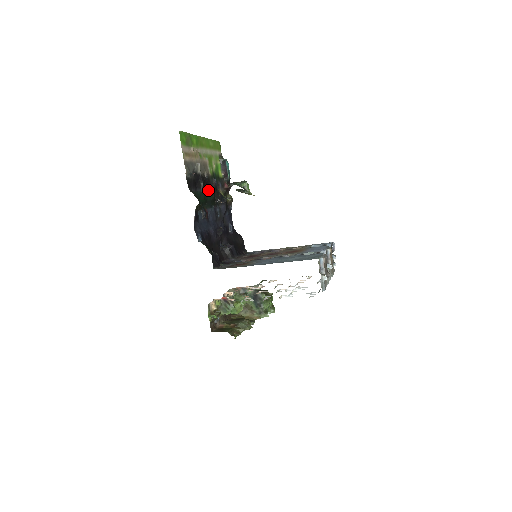
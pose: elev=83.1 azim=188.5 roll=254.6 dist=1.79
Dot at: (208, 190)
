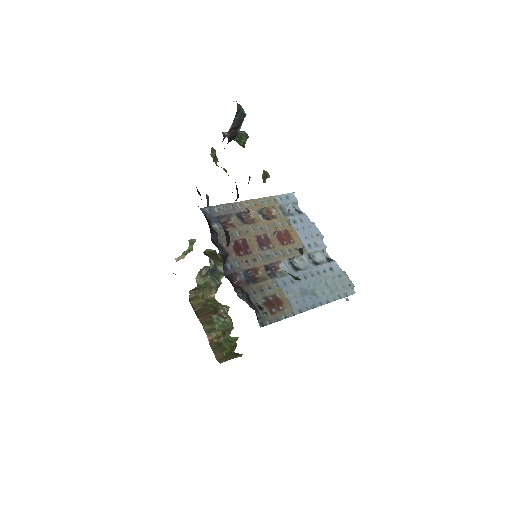
Dot at: occluded
